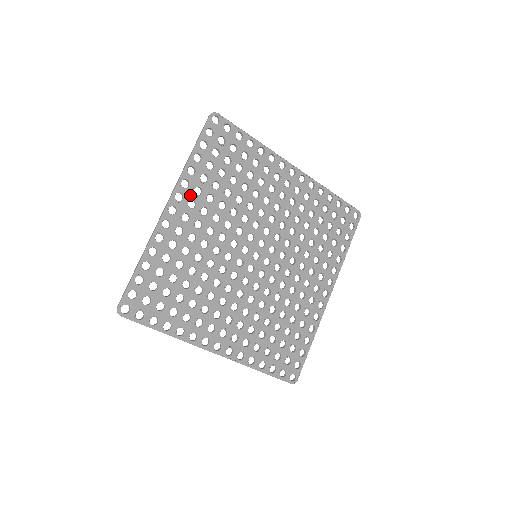
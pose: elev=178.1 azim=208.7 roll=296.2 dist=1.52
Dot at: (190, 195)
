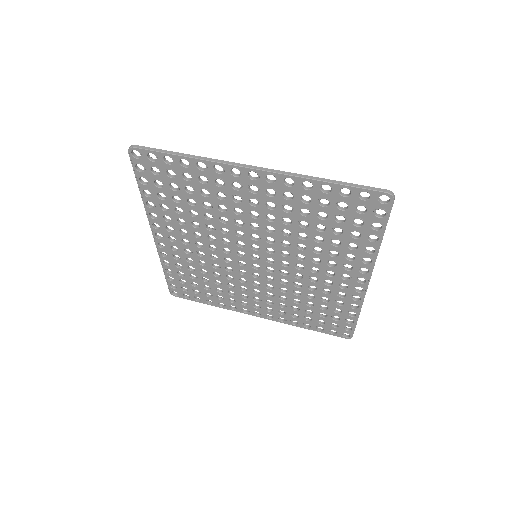
Dot at: (163, 223)
